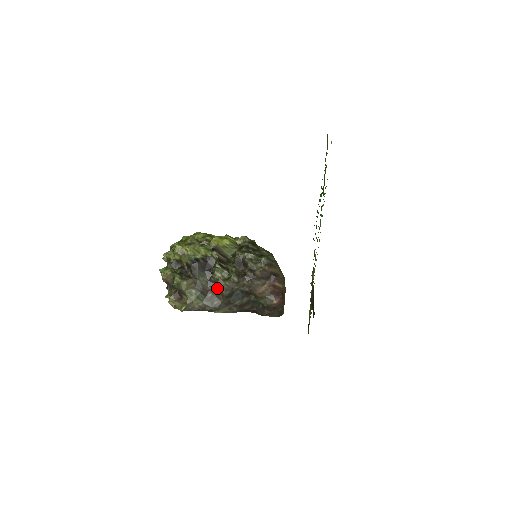
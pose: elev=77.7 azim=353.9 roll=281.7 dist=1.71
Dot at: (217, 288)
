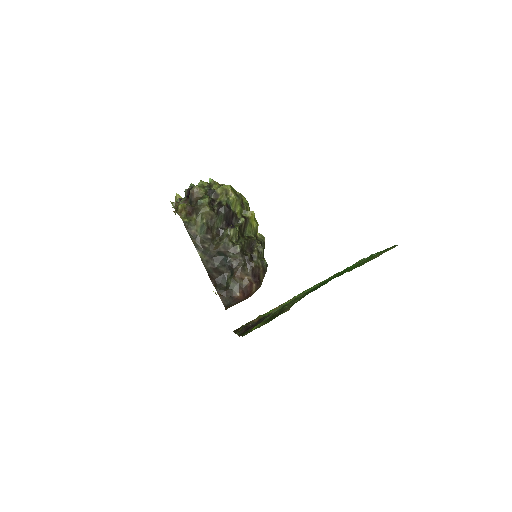
Dot at: (218, 239)
